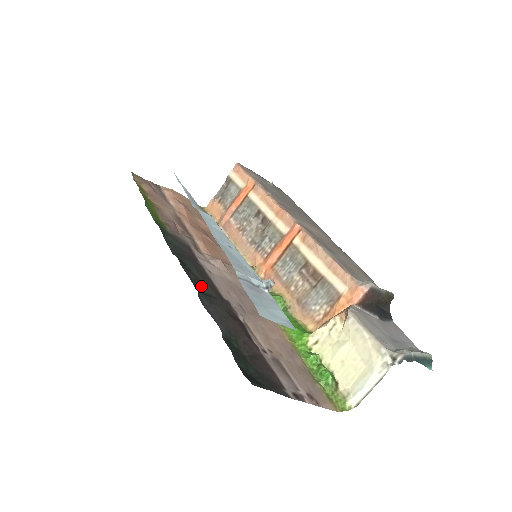
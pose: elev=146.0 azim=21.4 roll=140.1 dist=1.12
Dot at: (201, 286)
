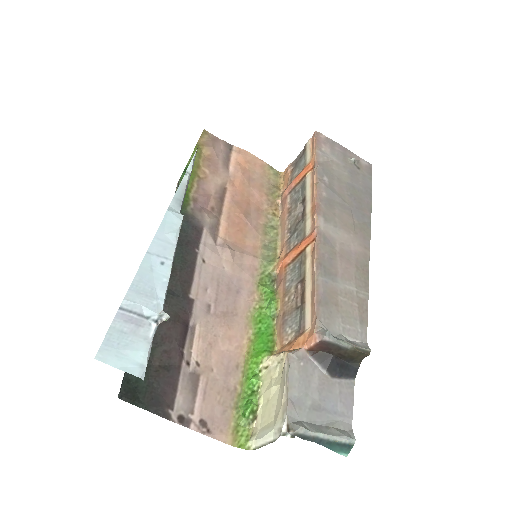
Dot at: (169, 280)
